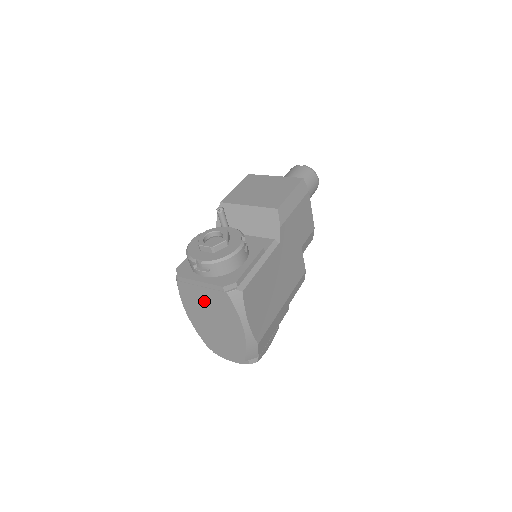
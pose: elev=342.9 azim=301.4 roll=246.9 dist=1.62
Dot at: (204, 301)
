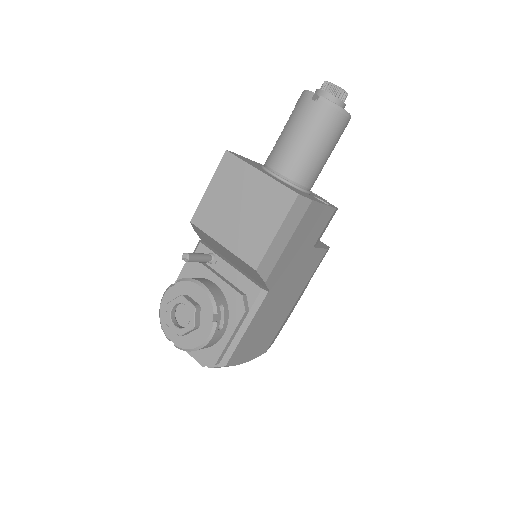
Dot at: occluded
